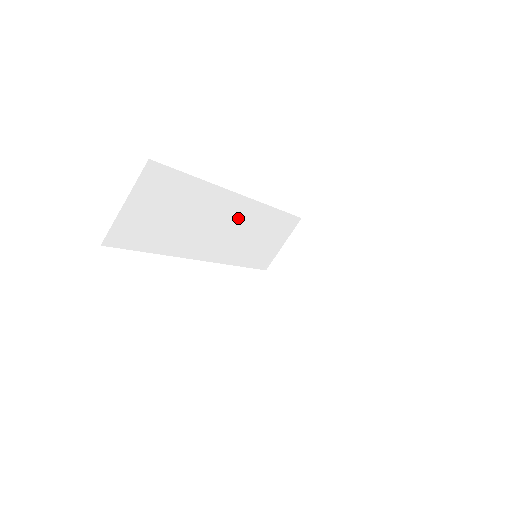
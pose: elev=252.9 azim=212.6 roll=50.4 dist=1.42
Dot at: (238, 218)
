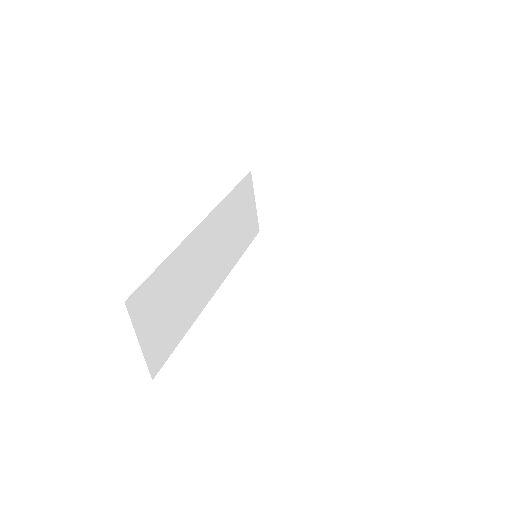
Dot at: (213, 236)
